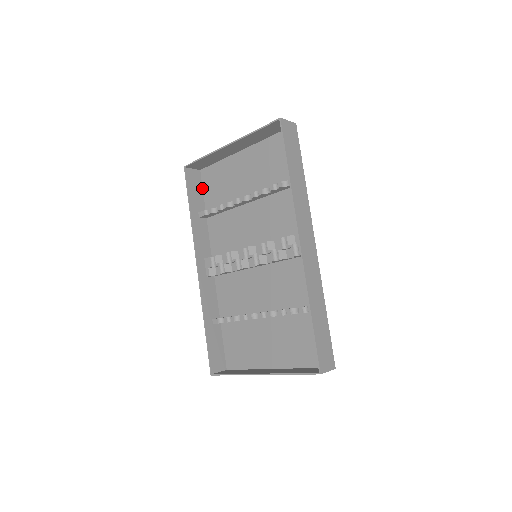
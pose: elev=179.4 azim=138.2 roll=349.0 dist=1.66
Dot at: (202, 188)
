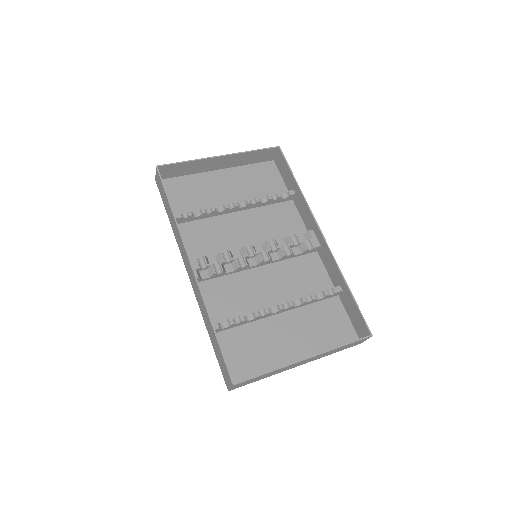
Dot at: occluded
